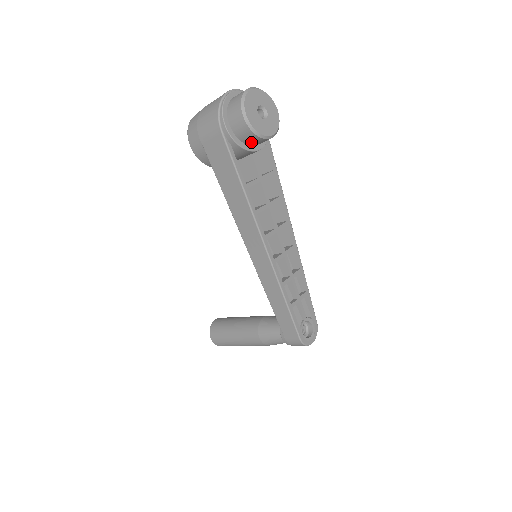
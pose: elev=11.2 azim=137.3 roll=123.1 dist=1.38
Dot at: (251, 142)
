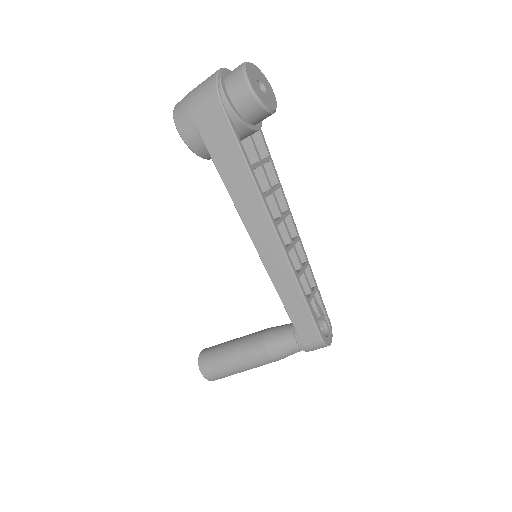
Dot at: (253, 118)
